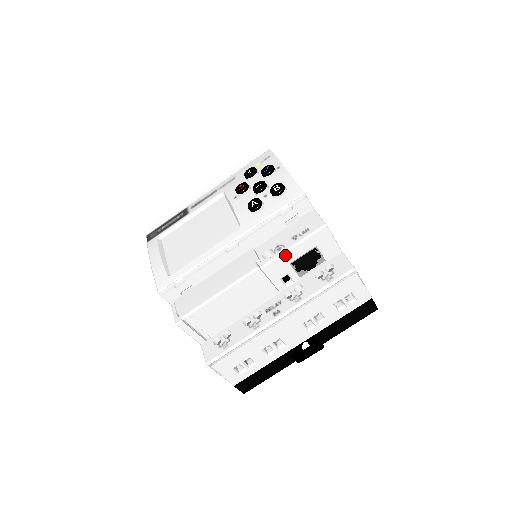
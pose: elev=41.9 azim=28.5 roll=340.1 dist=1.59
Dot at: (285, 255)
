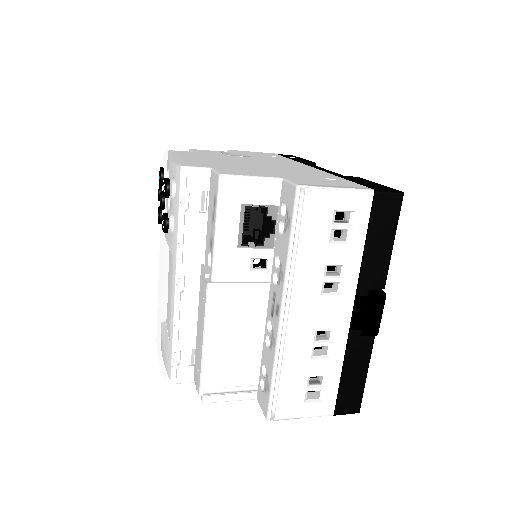
Dot at: (219, 246)
